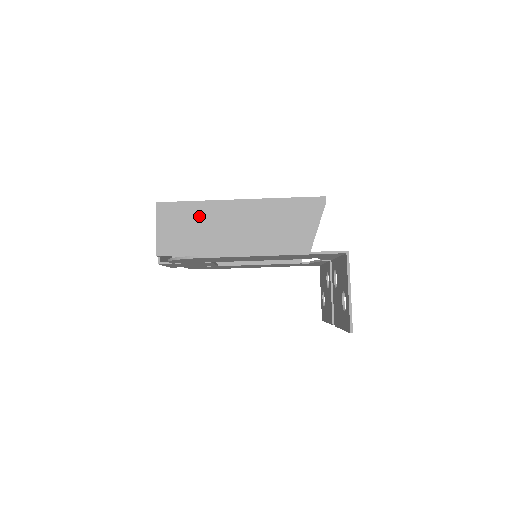
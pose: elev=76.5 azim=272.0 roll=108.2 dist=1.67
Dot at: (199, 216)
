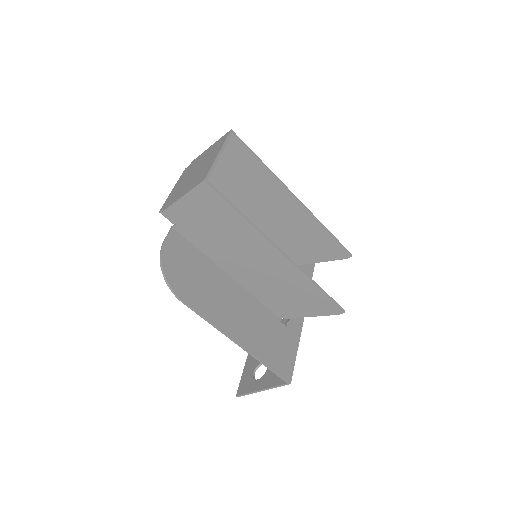
Dot at: (232, 227)
